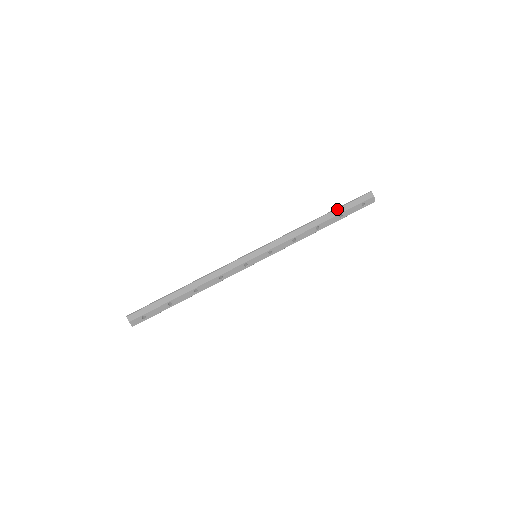
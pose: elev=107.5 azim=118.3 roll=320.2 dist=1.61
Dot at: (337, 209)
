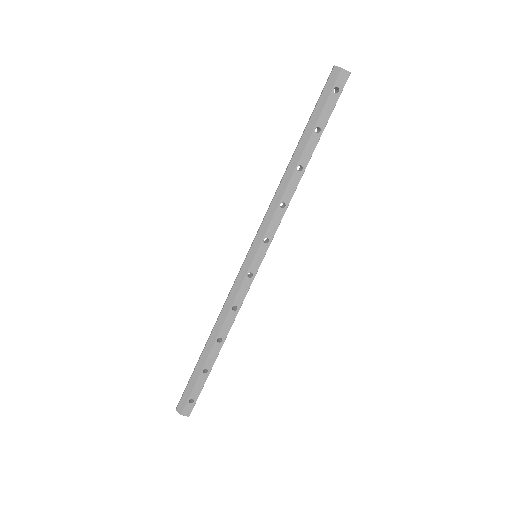
Dot at: (307, 126)
